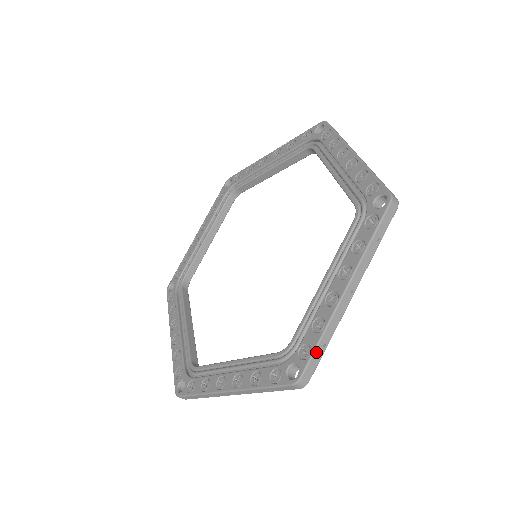
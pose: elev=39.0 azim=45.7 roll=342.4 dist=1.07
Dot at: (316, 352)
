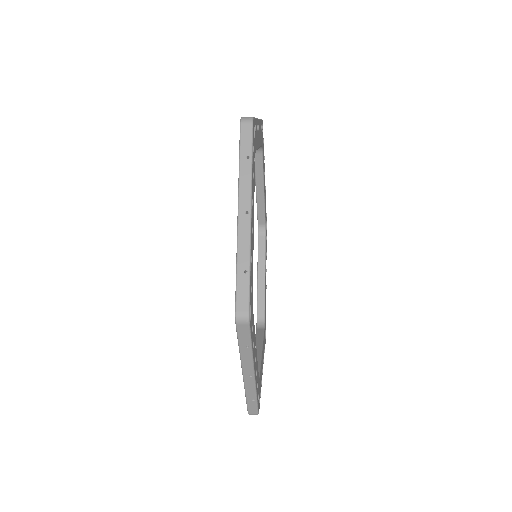
Dot at: (249, 403)
